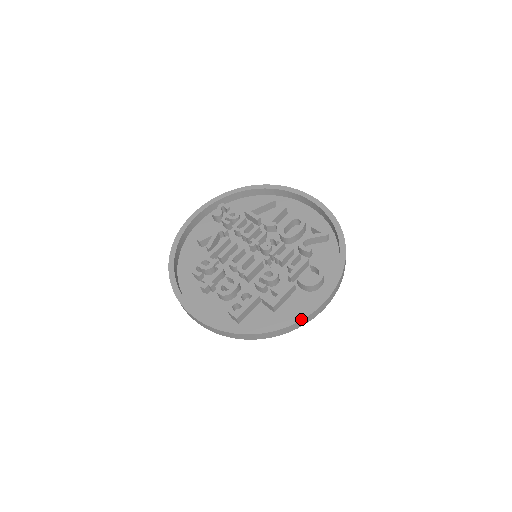
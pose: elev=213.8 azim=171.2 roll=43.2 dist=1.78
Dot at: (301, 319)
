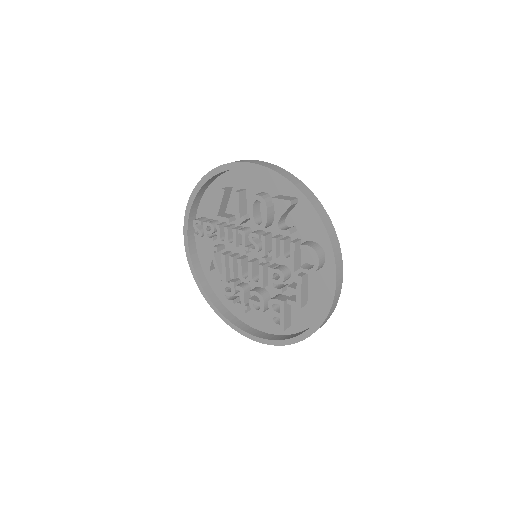
Dot at: (329, 310)
